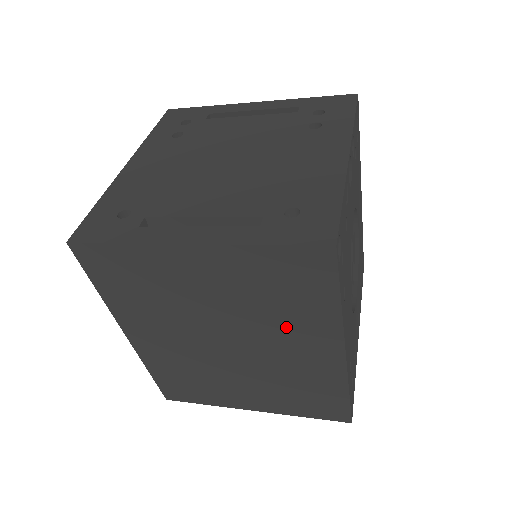
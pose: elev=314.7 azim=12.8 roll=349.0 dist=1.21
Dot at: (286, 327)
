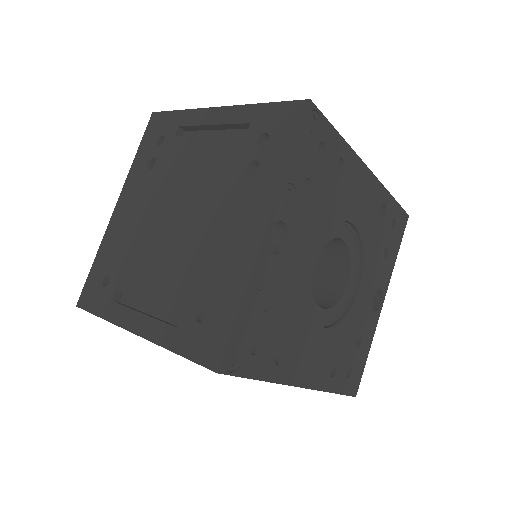
Dot at: occluded
